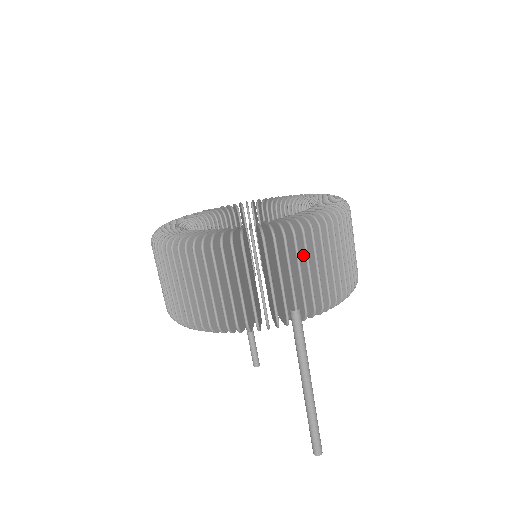
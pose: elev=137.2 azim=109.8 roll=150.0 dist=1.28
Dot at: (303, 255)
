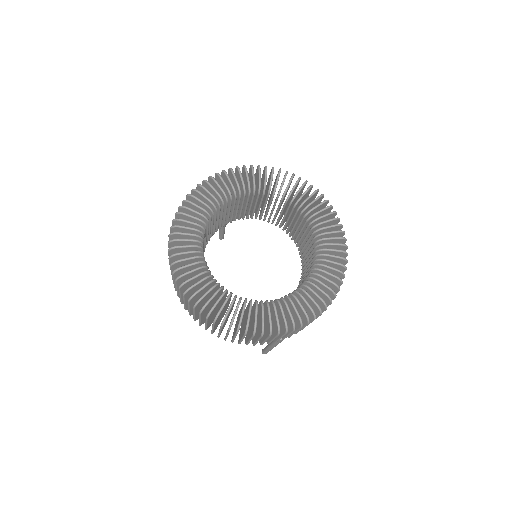
Dot at: occluded
